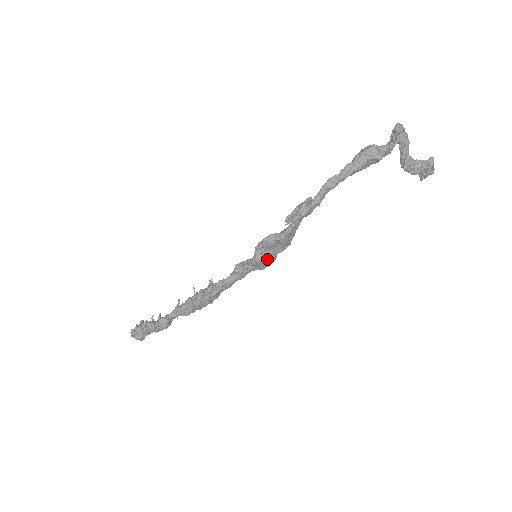
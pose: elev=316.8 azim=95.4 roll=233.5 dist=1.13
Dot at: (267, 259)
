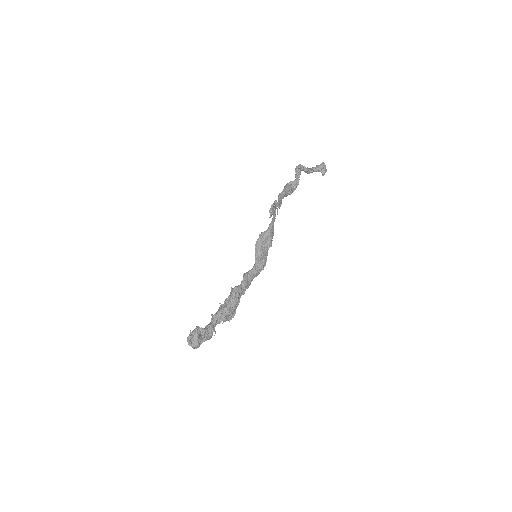
Dot at: (264, 253)
